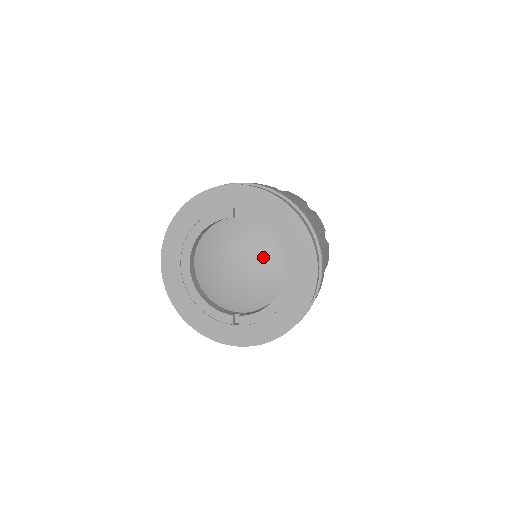
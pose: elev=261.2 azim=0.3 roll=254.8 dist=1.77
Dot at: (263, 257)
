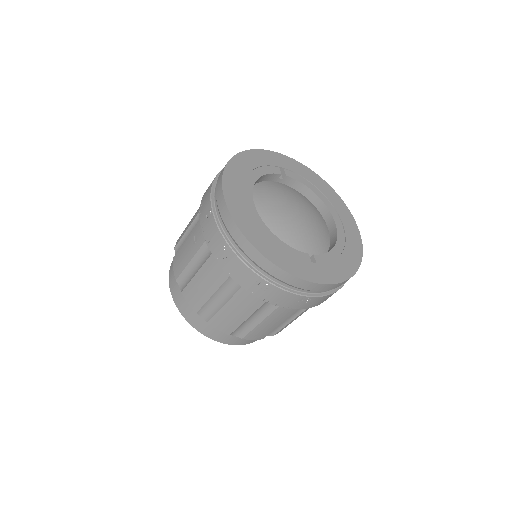
Dot at: (312, 210)
